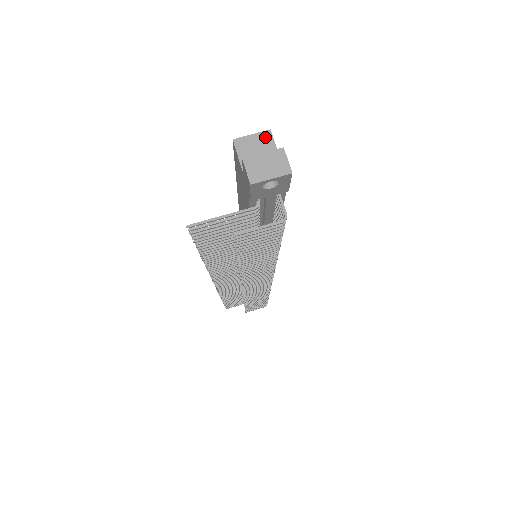
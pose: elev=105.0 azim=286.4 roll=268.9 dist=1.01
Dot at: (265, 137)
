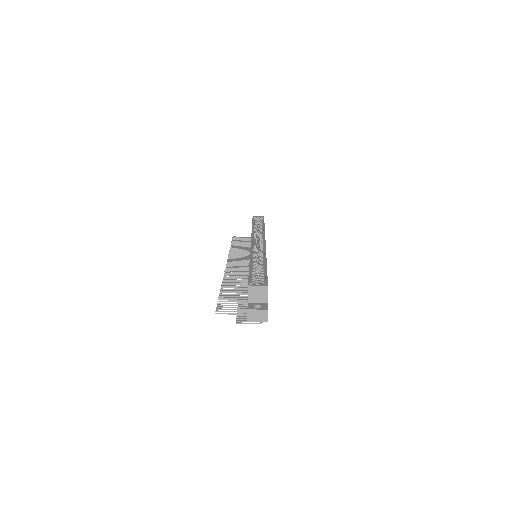
Dot at: (264, 289)
